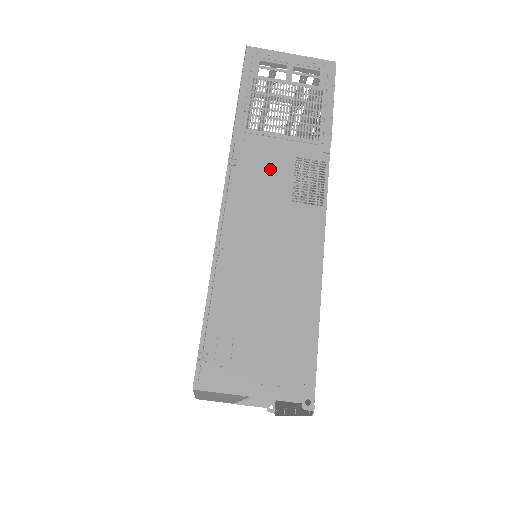
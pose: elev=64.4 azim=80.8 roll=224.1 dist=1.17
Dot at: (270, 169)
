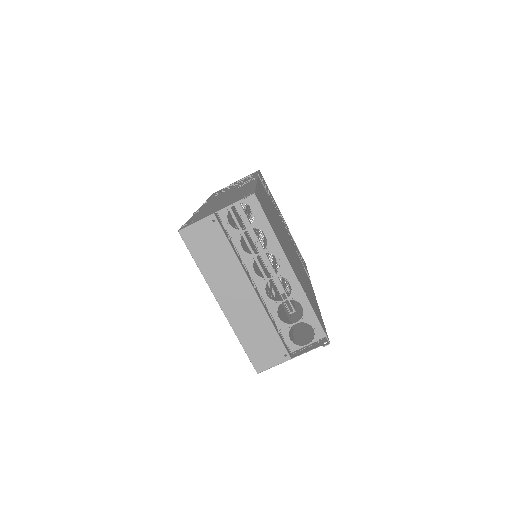
Dot at: occluded
